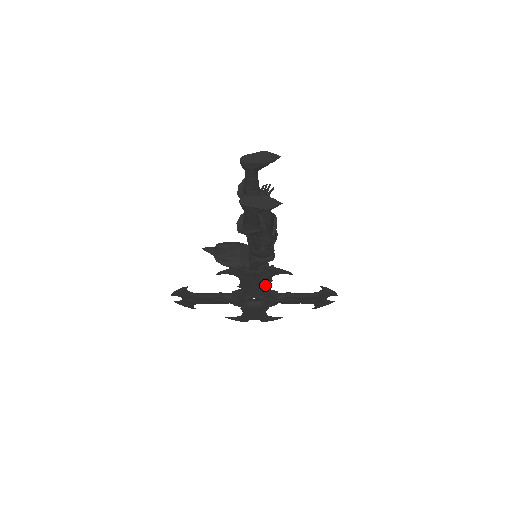
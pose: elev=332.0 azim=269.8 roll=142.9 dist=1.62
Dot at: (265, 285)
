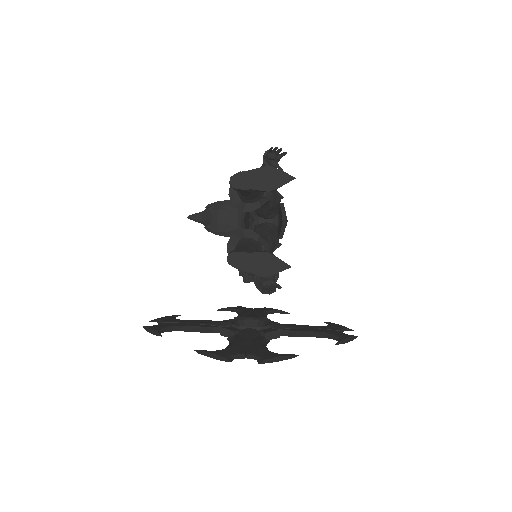
Dot at: occluded
